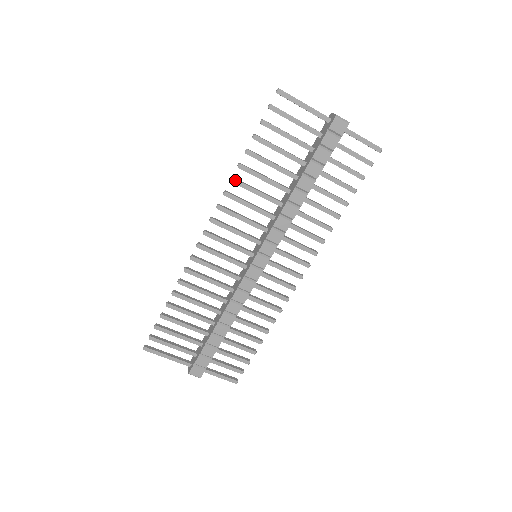
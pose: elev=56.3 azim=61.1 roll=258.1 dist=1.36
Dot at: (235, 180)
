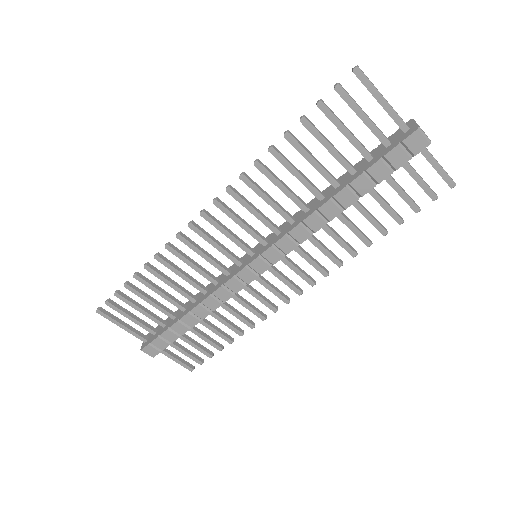
Dot at: (260, 165)
